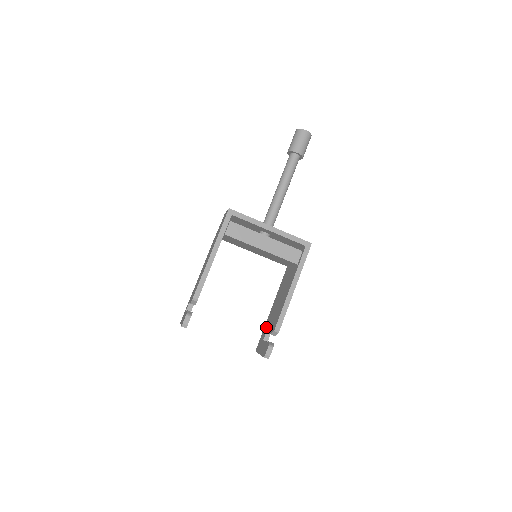
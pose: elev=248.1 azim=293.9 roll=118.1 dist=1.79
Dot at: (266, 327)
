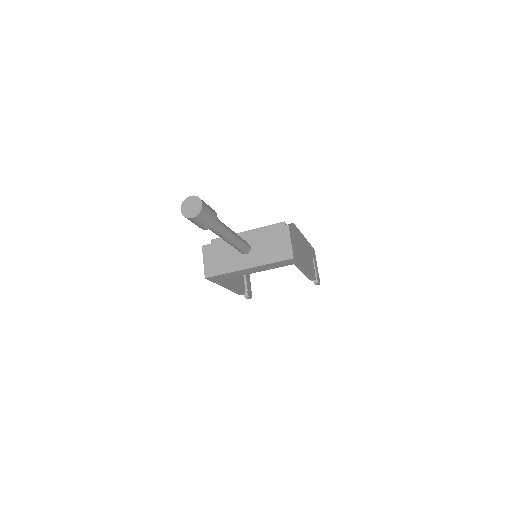
Dot at: occluded
